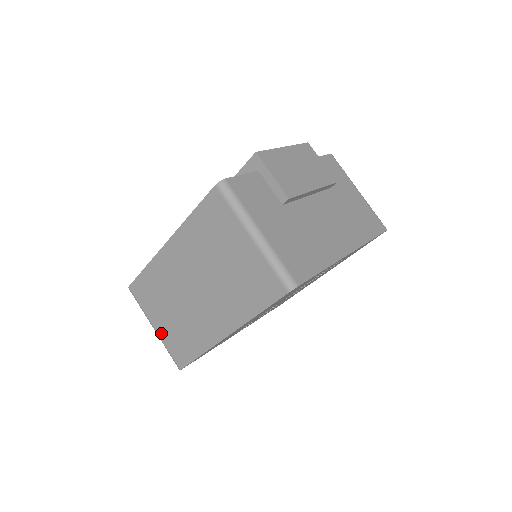
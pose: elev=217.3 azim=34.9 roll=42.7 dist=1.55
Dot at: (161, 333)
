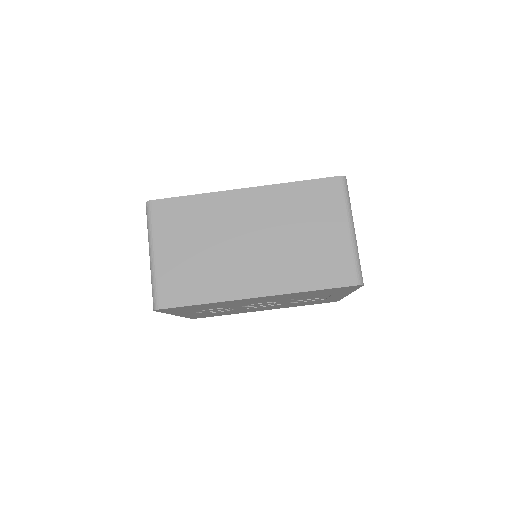
Dot at: (162, 262)
